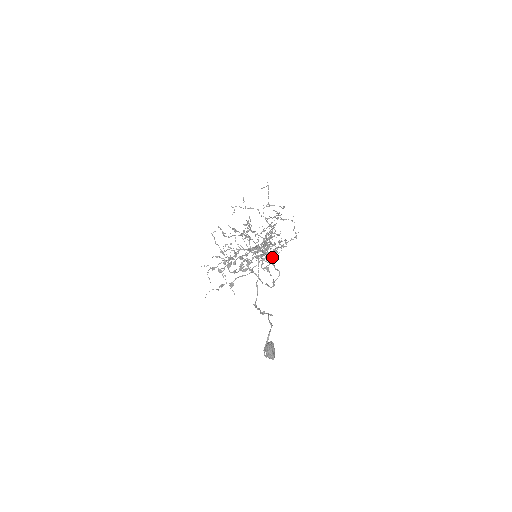
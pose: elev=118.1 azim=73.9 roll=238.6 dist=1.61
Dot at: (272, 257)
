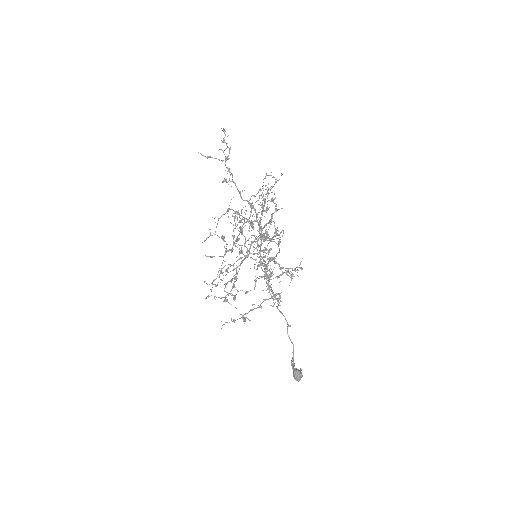
Dot at: (273, 237)
